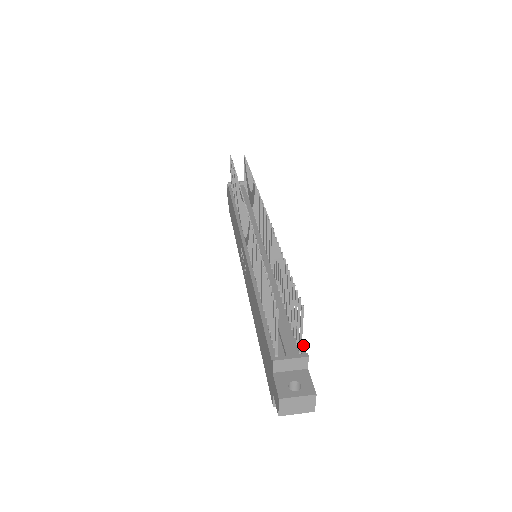
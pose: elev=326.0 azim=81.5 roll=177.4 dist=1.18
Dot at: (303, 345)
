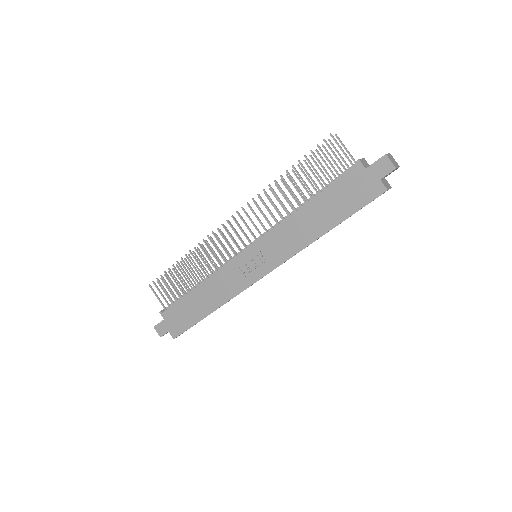
Dot at: occluded
